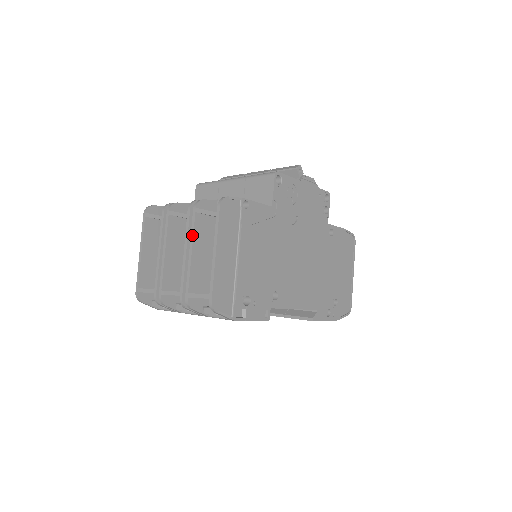
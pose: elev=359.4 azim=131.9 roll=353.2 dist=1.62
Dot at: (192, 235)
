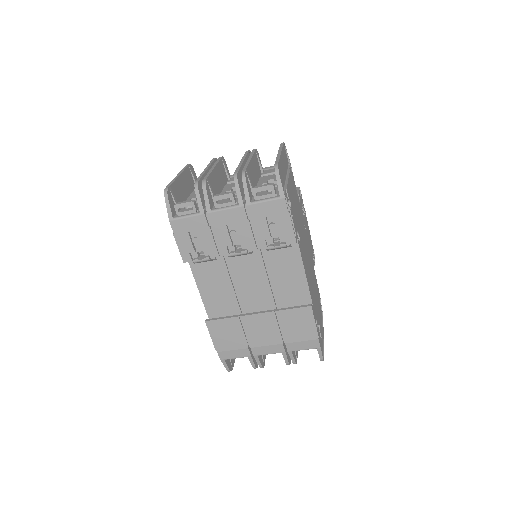
Dot at: (252, 155)
